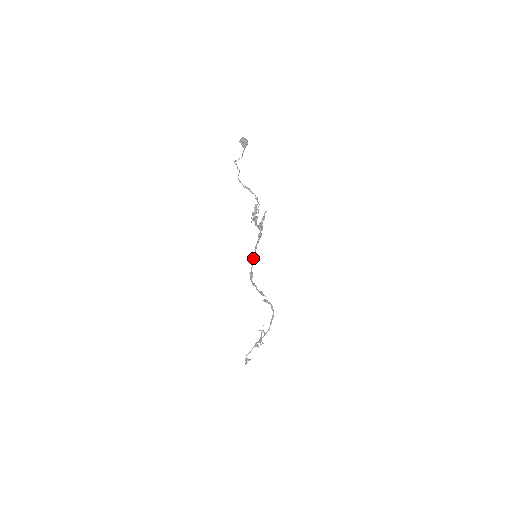
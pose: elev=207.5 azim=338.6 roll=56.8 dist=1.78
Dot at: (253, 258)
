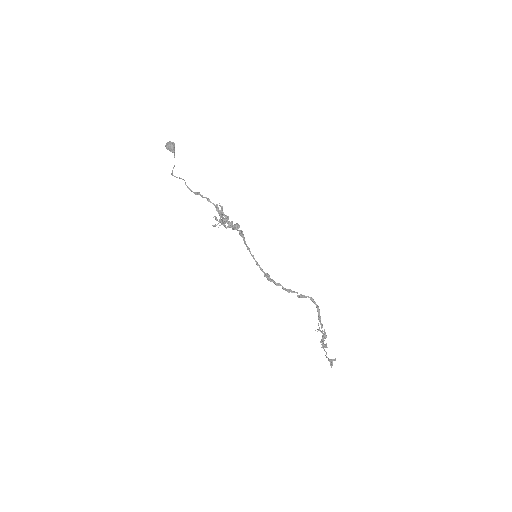
Dot at: (255, 260)
